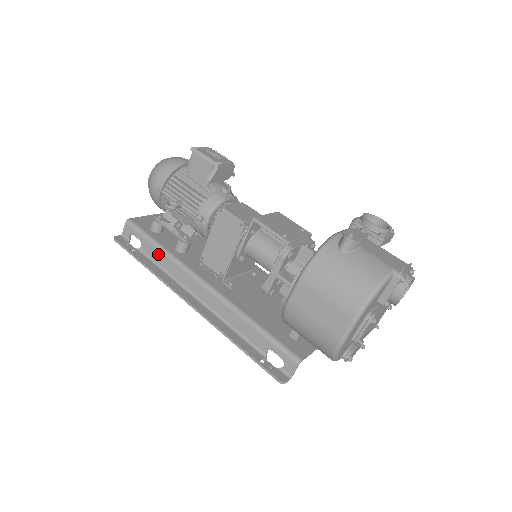
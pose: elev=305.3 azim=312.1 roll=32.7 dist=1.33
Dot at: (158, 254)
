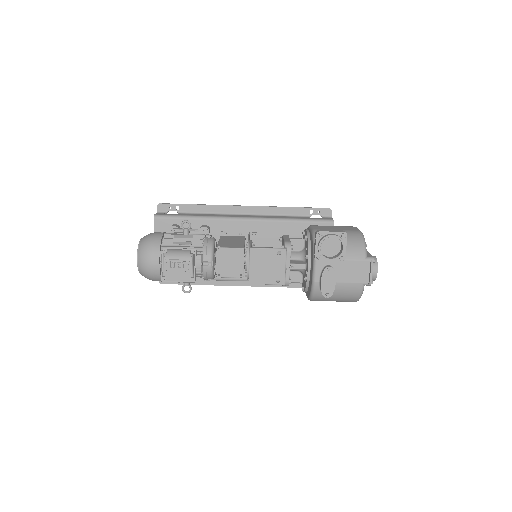
Dot at: occluded
